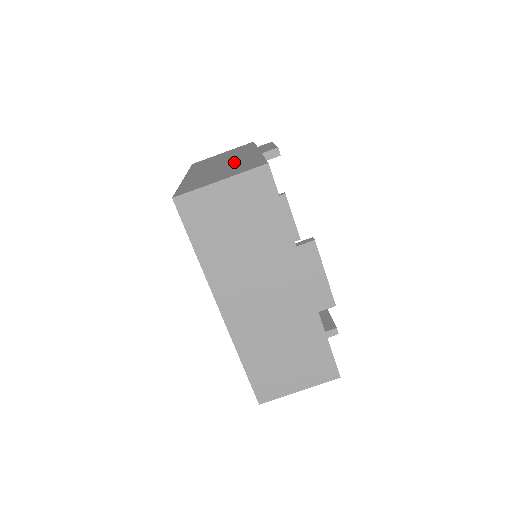
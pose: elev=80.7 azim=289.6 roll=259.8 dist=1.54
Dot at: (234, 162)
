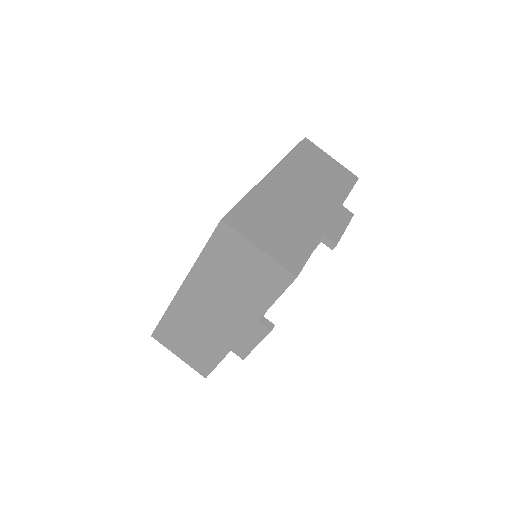
Dot at: (303, 215)
